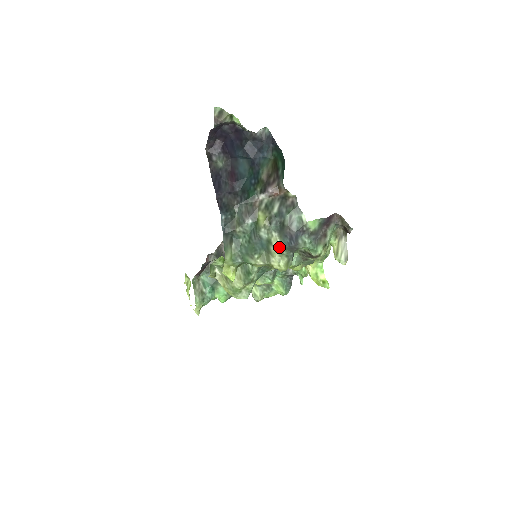
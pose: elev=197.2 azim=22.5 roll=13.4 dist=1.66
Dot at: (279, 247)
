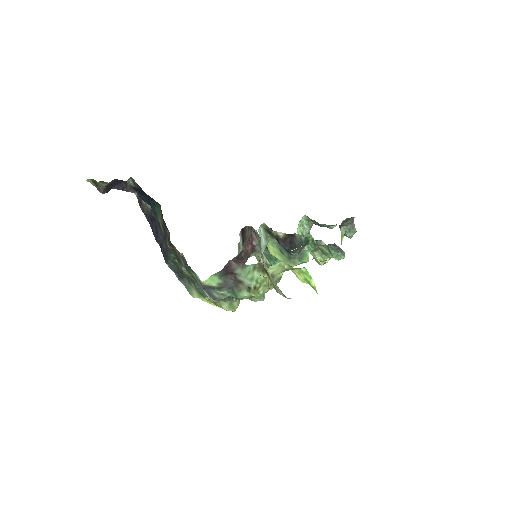
Dot at: occluded
